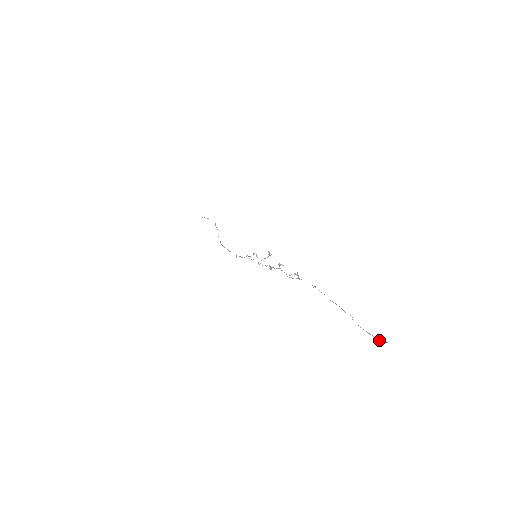
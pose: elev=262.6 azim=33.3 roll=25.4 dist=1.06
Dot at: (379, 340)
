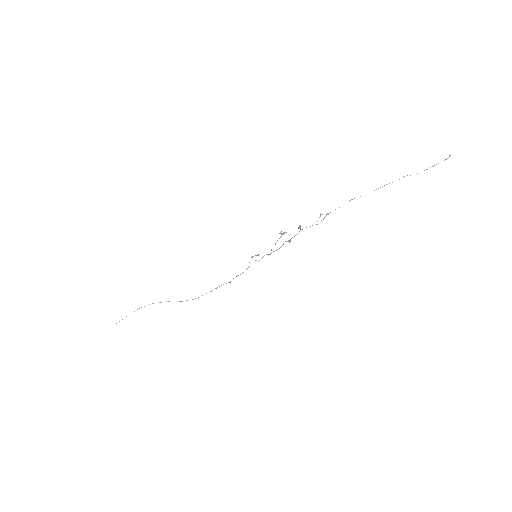
Dot at: occluded
